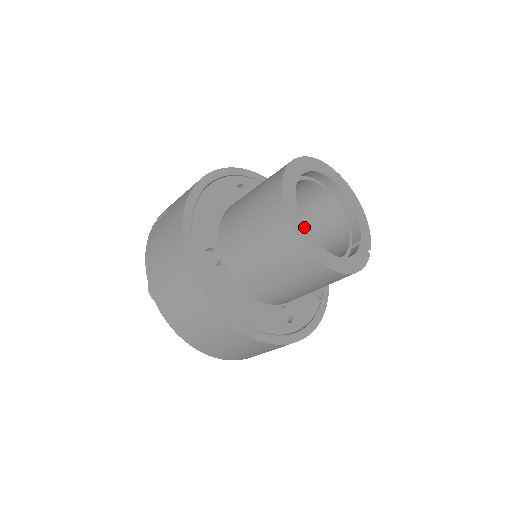
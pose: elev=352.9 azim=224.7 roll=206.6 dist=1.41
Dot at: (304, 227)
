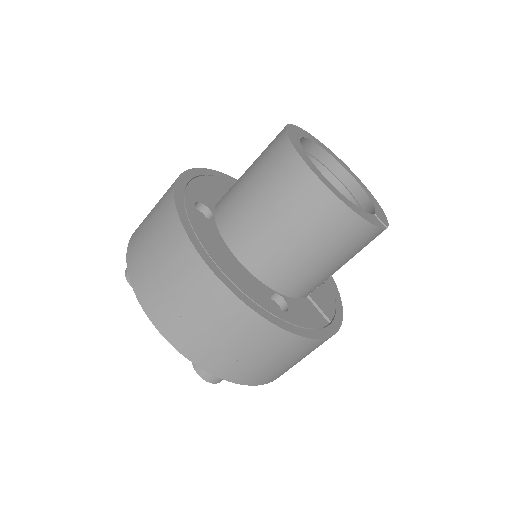
Dot at: (305, 153)
